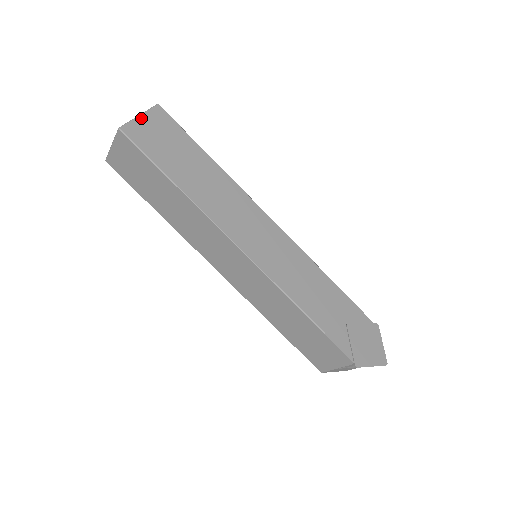
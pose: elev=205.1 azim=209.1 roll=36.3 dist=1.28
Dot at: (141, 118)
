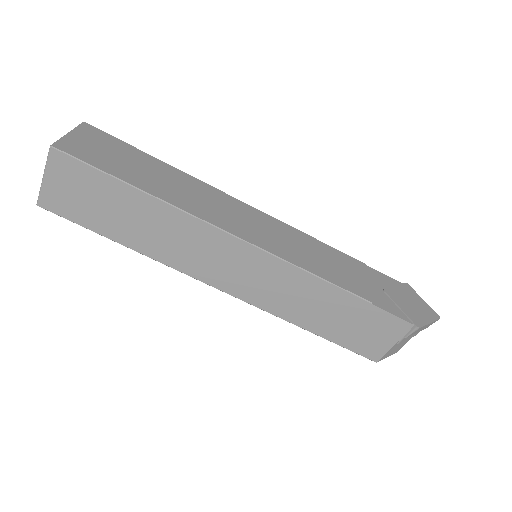
Dot at: (72, 135)
